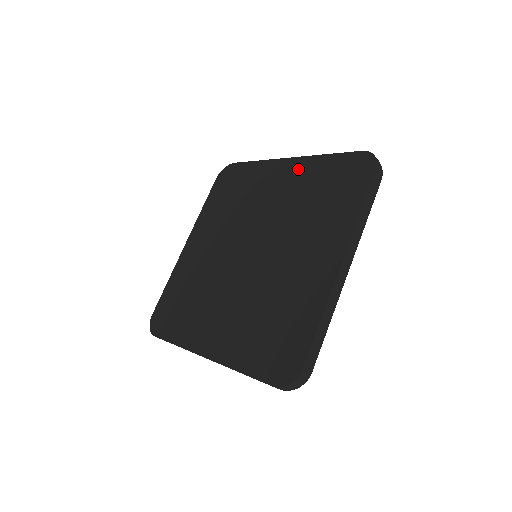
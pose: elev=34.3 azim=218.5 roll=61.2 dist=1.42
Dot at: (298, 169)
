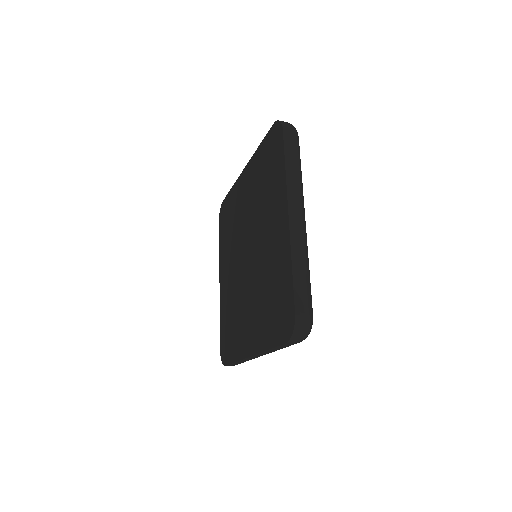
Dot at: (250, 171)
